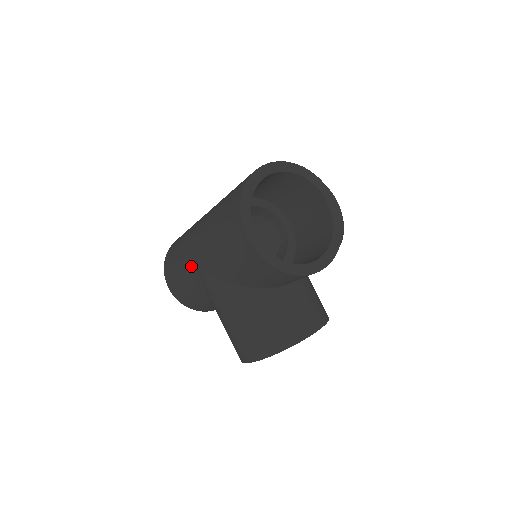
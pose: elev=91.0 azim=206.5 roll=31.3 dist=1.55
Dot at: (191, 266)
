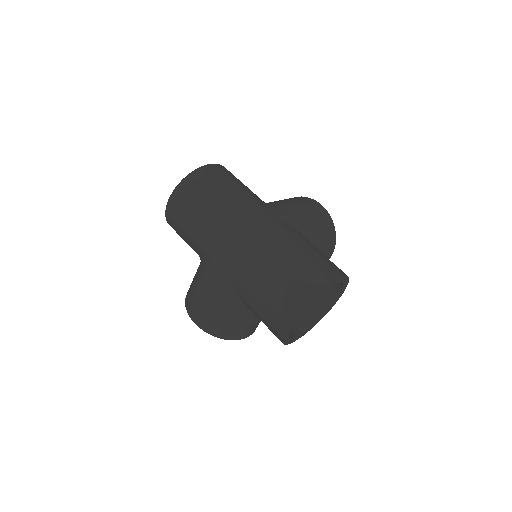
Dot at: (215, 245)
